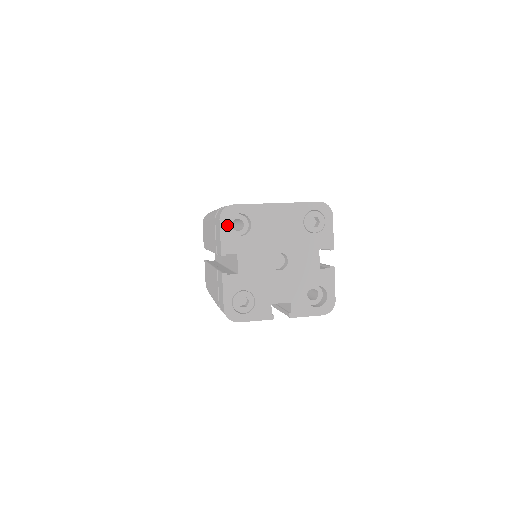
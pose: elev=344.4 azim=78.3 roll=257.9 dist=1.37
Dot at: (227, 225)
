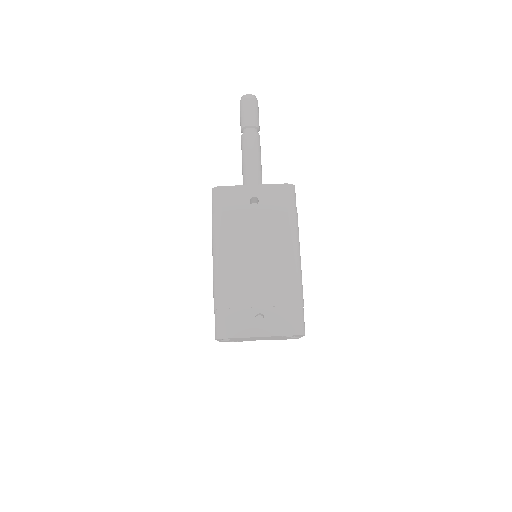
Dot at: (221, 339)
